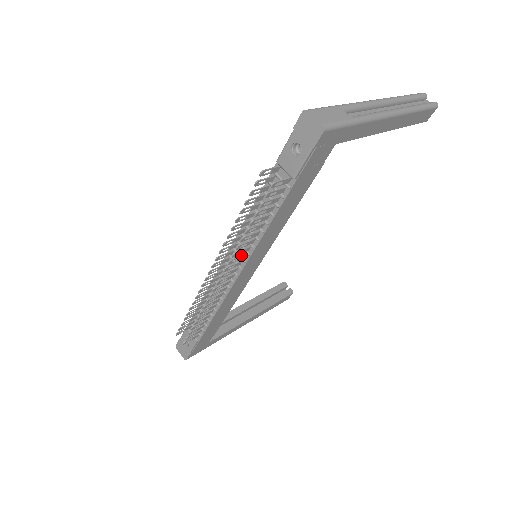
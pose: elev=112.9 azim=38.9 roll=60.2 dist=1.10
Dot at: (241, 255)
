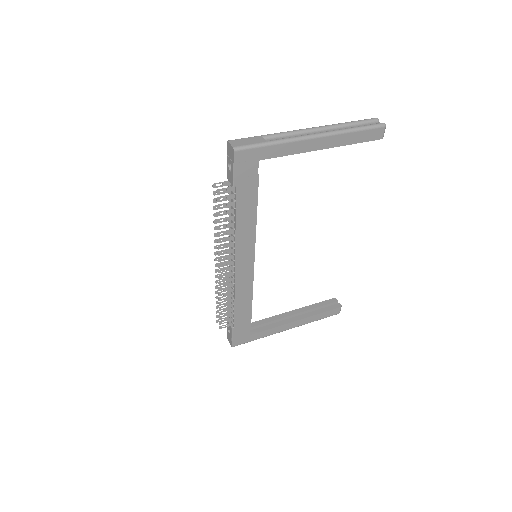
Dot at: (229, 249)
